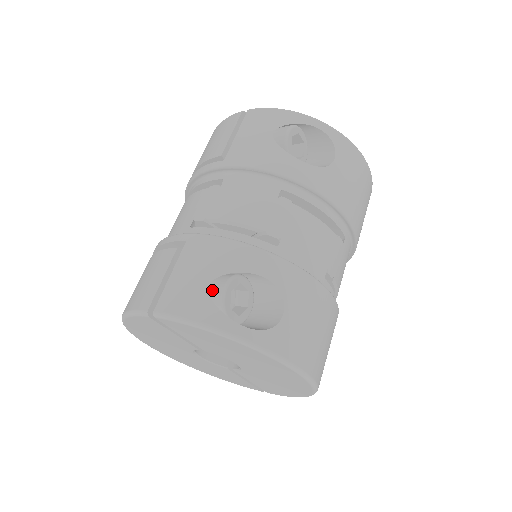
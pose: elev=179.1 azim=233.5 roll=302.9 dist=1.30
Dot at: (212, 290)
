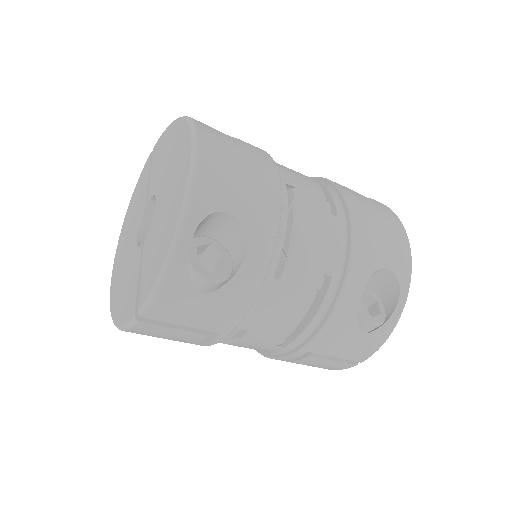
Dot at: occluded
